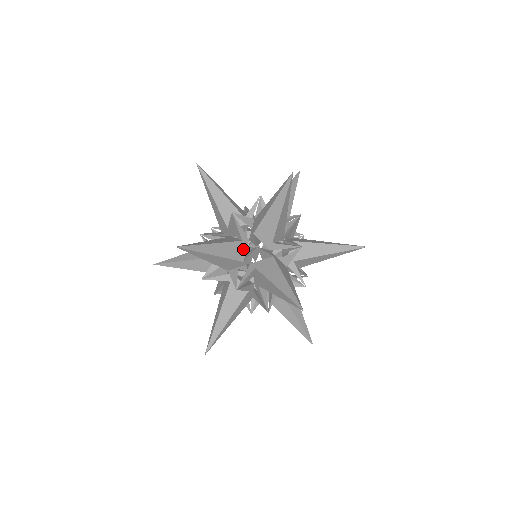
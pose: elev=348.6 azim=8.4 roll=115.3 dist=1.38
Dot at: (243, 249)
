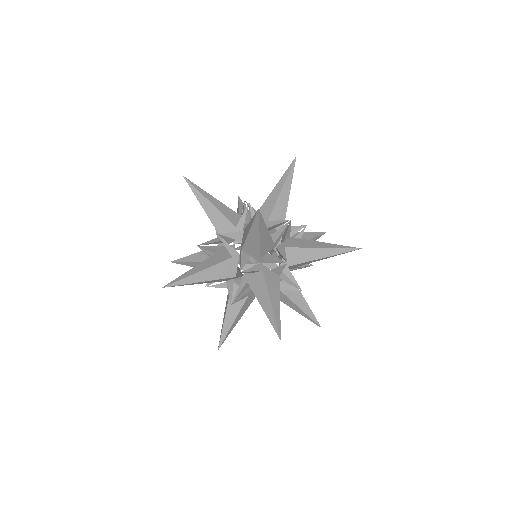
Dot at: (234, 265)
